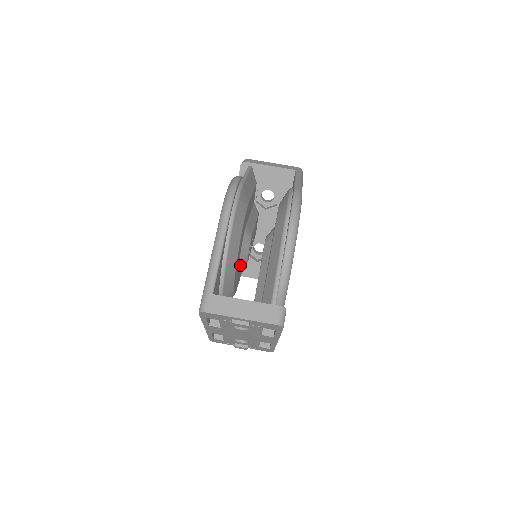
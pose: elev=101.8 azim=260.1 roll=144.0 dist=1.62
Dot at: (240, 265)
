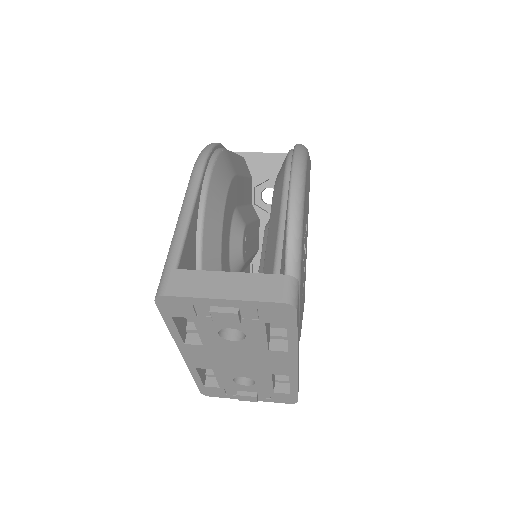
Dot at: (232, 262)
